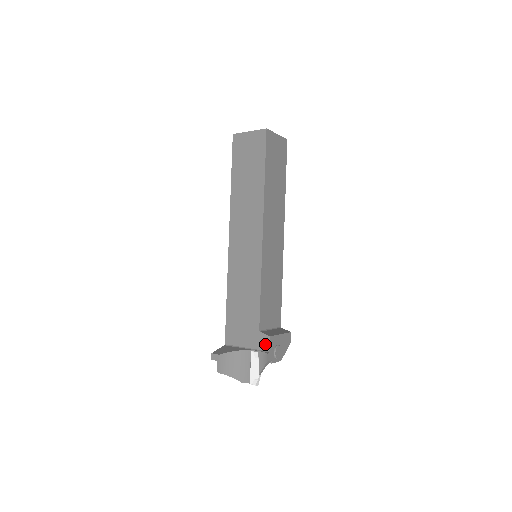
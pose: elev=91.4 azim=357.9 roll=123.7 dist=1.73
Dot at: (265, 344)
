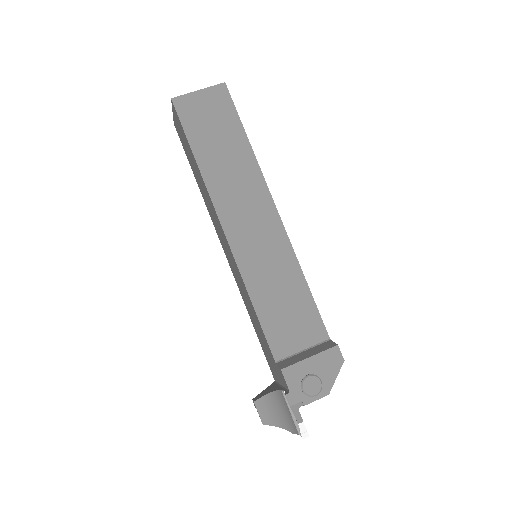
Dot at: (284, 380)
